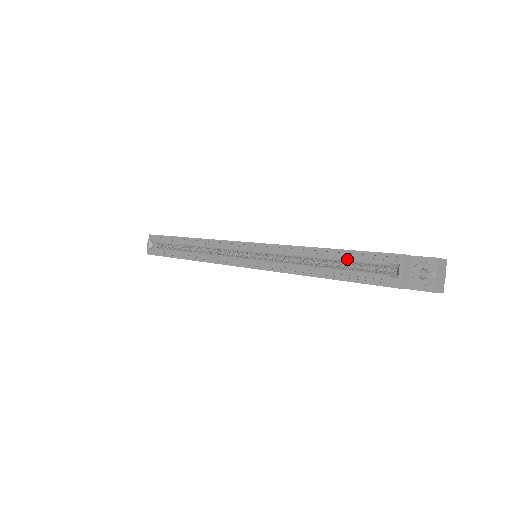
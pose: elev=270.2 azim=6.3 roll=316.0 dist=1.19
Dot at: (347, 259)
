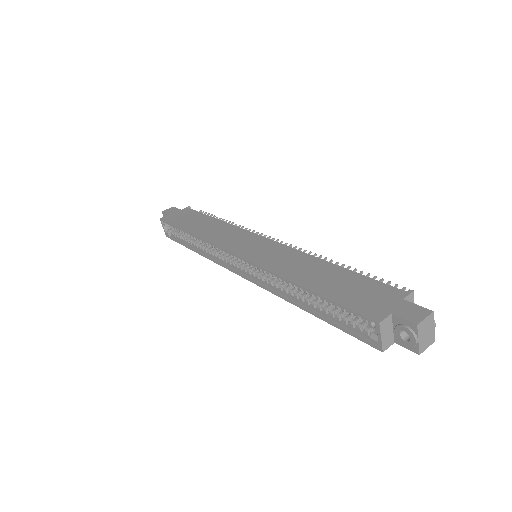
Dot at: (329, 304)
